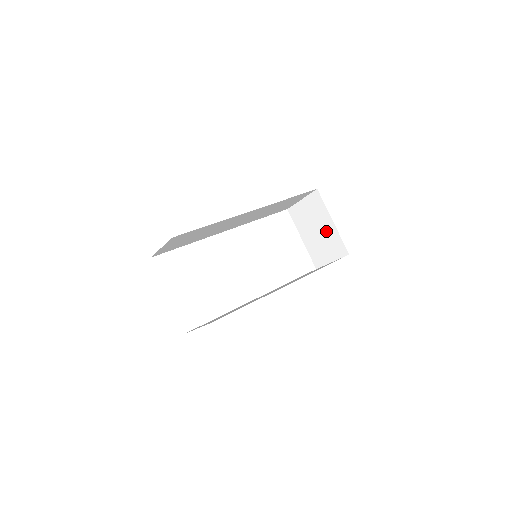
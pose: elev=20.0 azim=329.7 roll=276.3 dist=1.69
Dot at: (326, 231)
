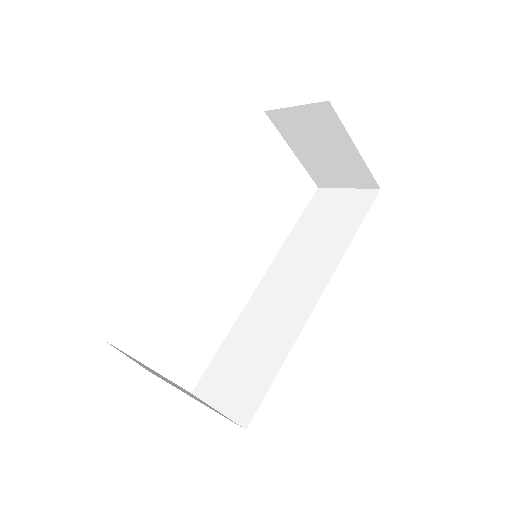
Dot at: (341, 155)
